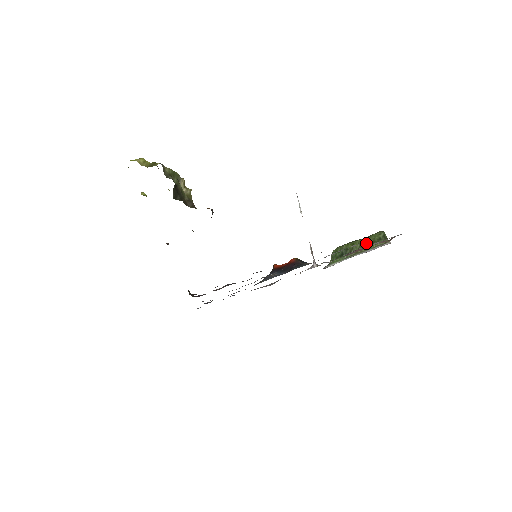
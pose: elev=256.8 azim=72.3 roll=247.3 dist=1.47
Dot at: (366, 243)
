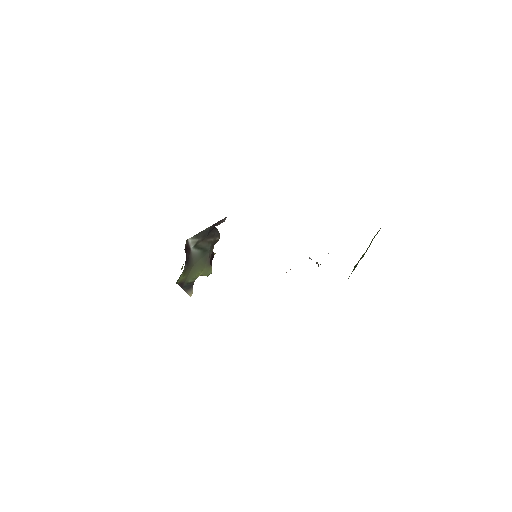
Dot at: (369, 246)
